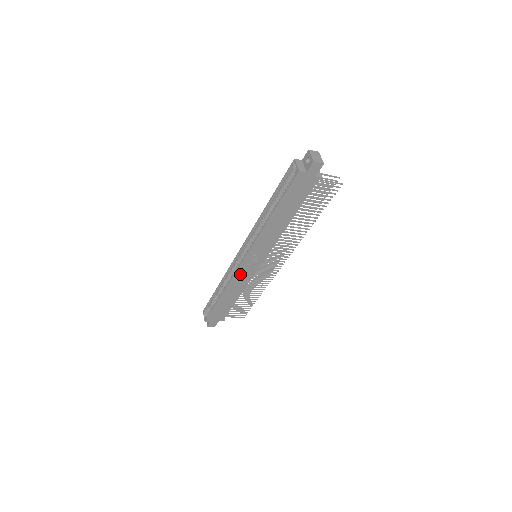
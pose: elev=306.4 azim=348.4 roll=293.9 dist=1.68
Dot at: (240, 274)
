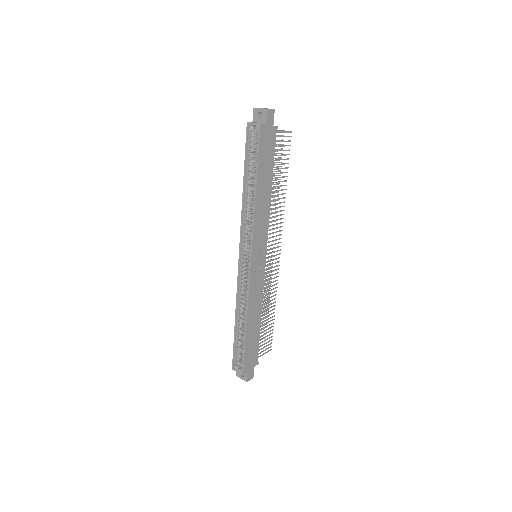
Dot at: (253, 284)
